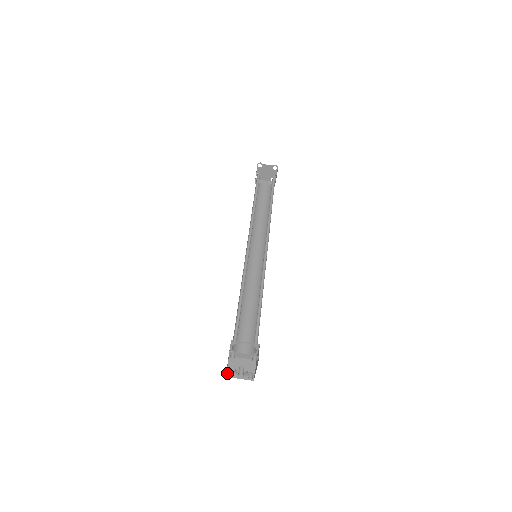
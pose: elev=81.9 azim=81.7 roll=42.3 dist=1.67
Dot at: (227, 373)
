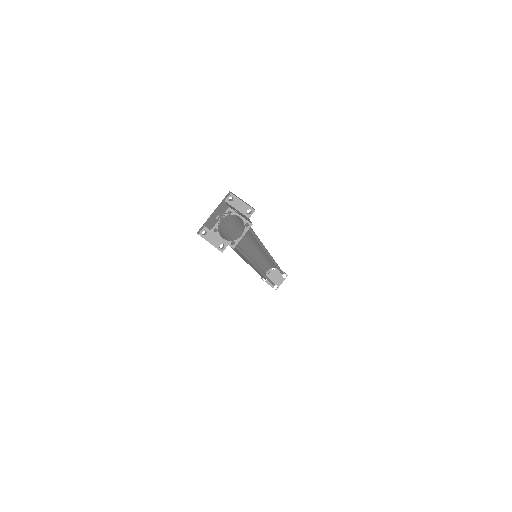
Dot at: (199, 234)
